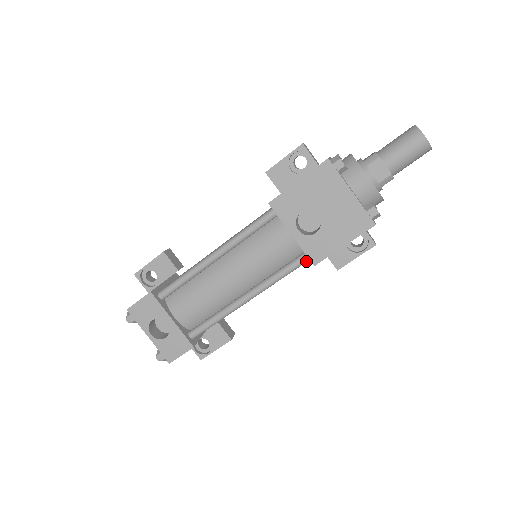
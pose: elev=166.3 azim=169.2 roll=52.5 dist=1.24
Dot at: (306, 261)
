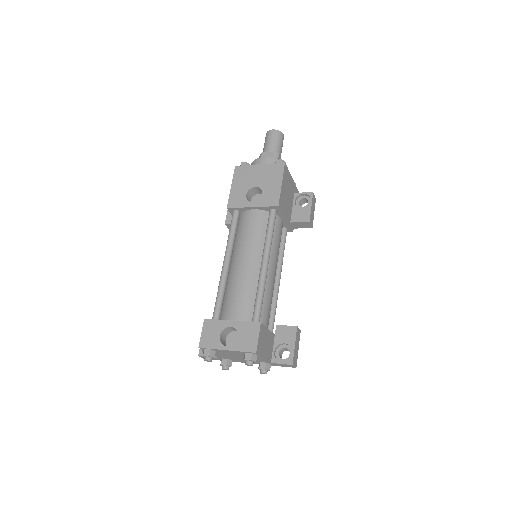
Dot at: (274, 213)
